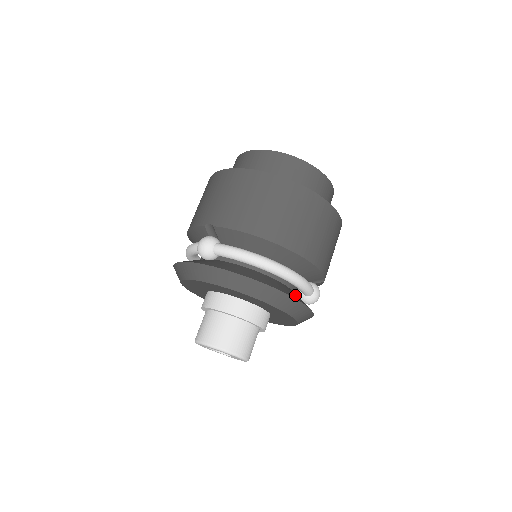
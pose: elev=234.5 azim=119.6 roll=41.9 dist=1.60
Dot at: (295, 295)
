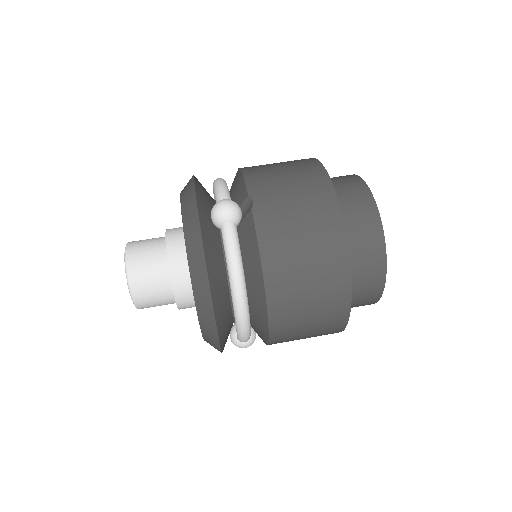
Dot at: (226, 332)
